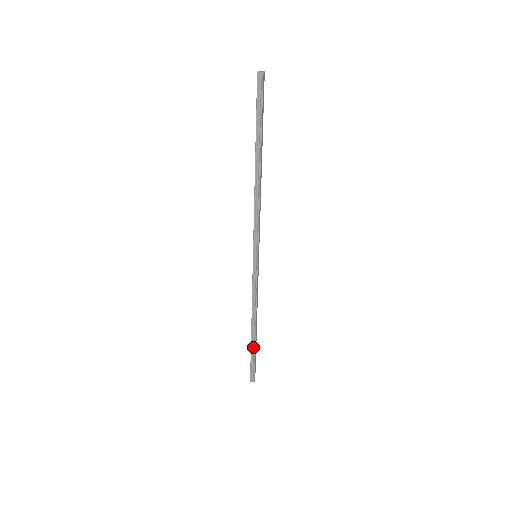
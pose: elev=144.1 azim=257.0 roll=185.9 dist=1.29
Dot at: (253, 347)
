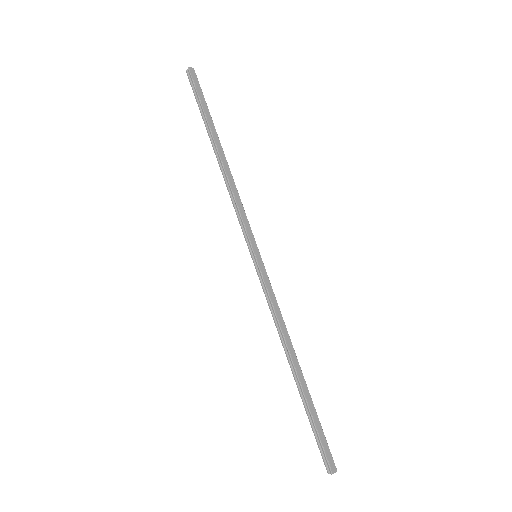
Dot at: (305, 402)
